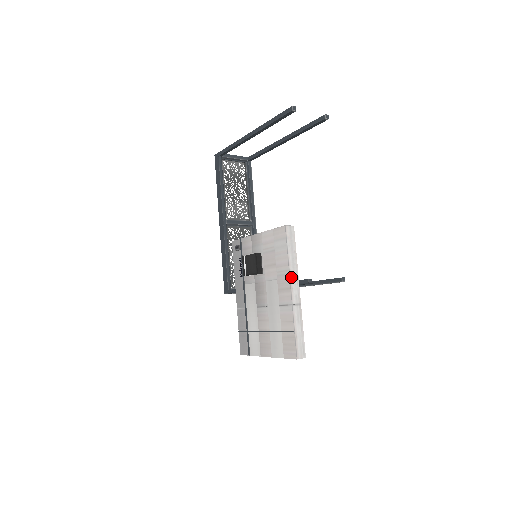
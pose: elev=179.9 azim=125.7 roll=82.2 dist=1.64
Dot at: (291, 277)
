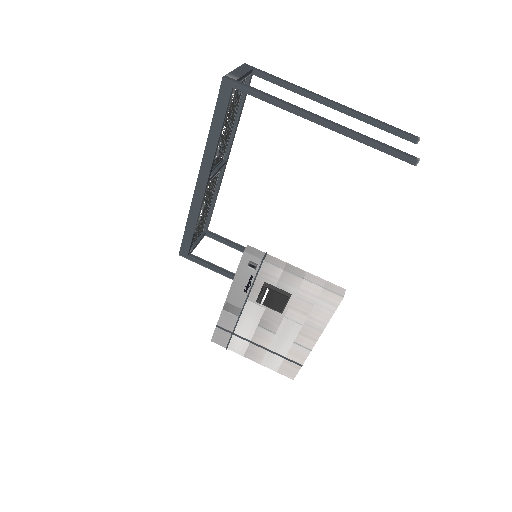
Dot at: (322, 332)
